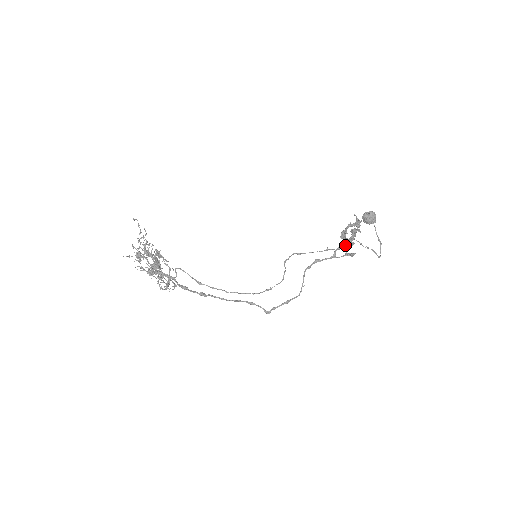
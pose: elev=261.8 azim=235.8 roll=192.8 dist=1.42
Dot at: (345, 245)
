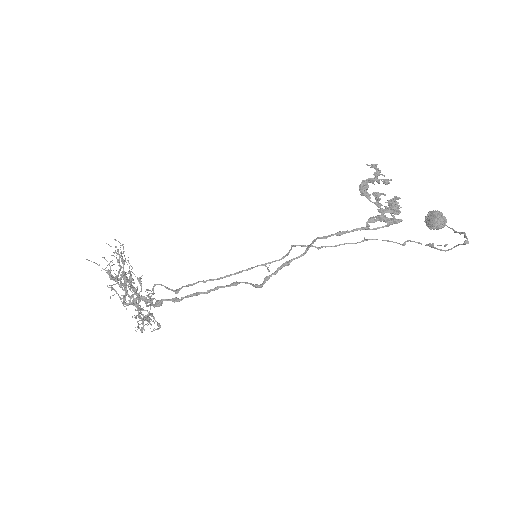
Dot at: (381, 214)
